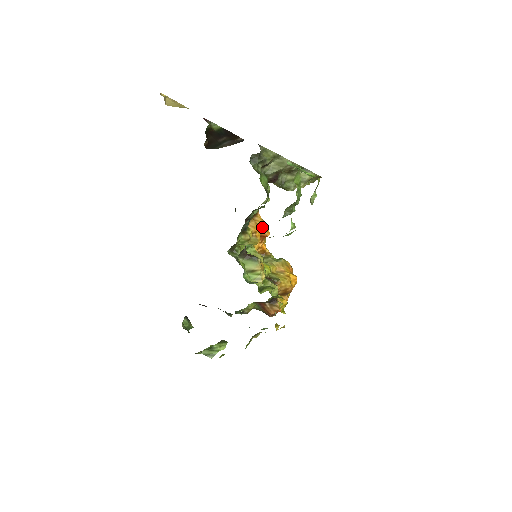
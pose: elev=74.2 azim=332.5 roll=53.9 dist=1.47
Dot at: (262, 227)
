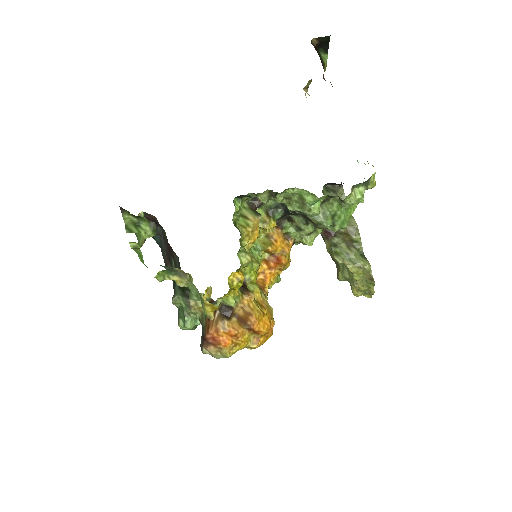
Dot at: (285, 248)
